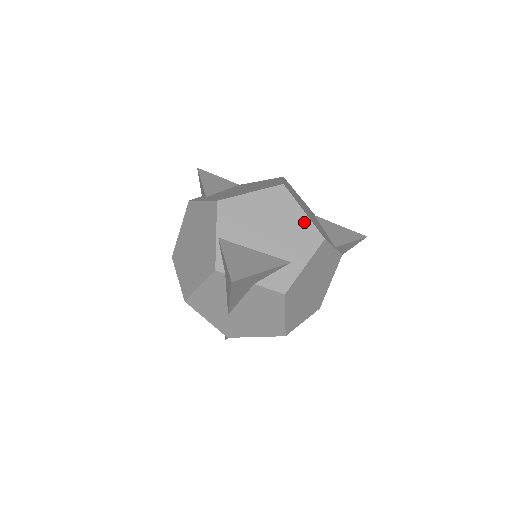
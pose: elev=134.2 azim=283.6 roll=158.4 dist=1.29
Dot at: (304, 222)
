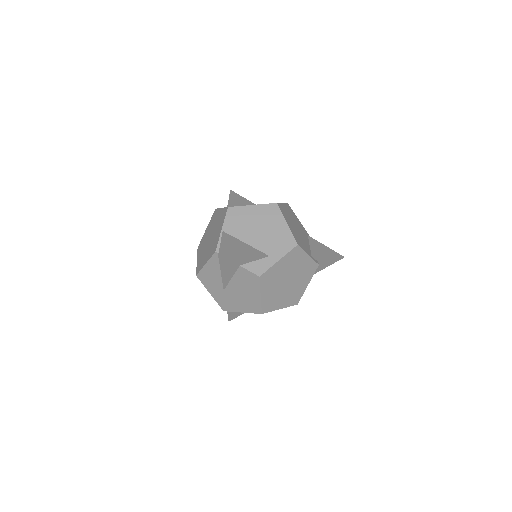
Dot at: (285, 231)
